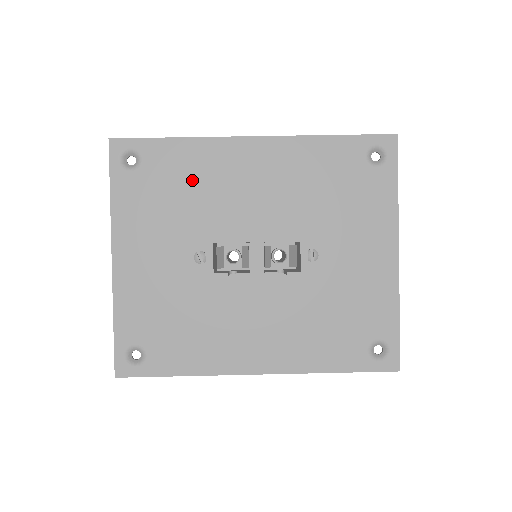
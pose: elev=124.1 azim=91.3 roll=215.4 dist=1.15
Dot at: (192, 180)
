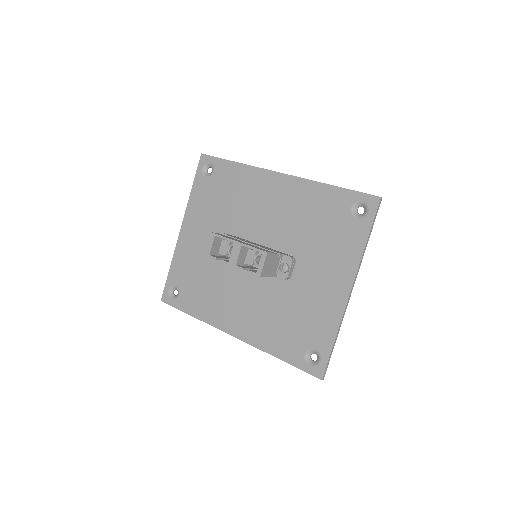
Dot at: (236, 192)
